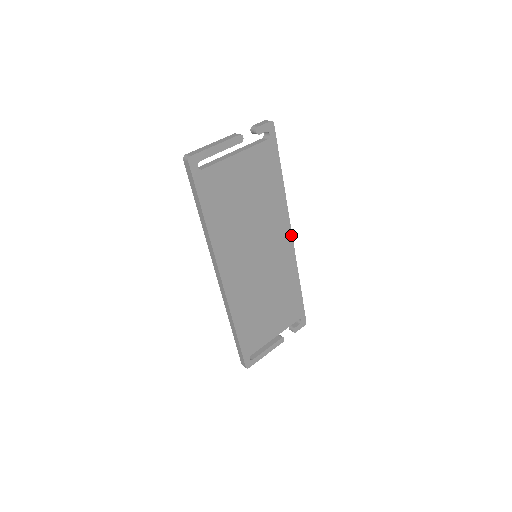
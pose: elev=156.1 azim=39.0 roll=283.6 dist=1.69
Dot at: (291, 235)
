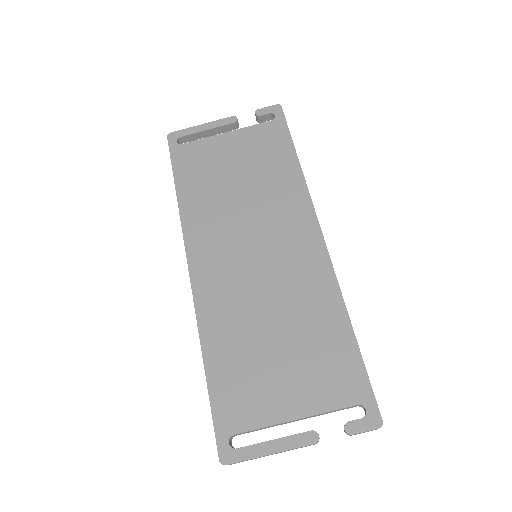
Dot at: (321, 234)
